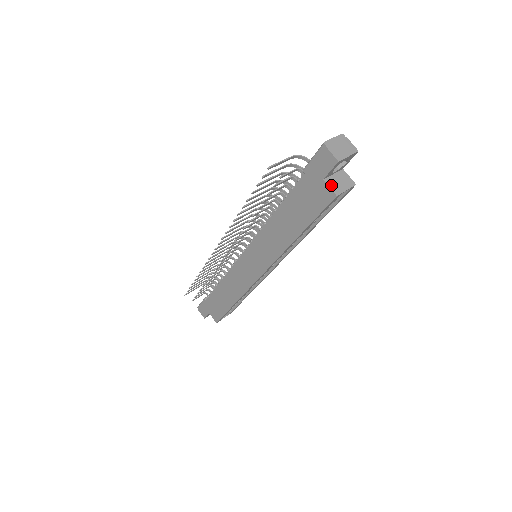
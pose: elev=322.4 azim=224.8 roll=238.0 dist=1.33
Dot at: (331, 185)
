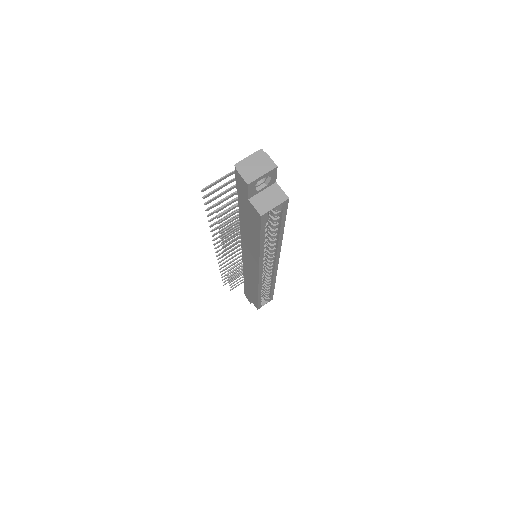
Dot at: (256, 204)
